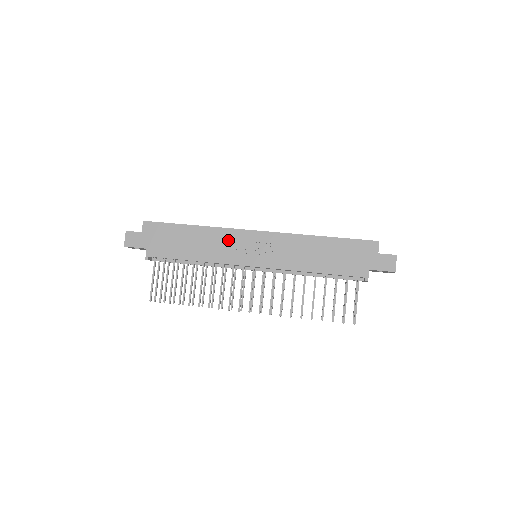
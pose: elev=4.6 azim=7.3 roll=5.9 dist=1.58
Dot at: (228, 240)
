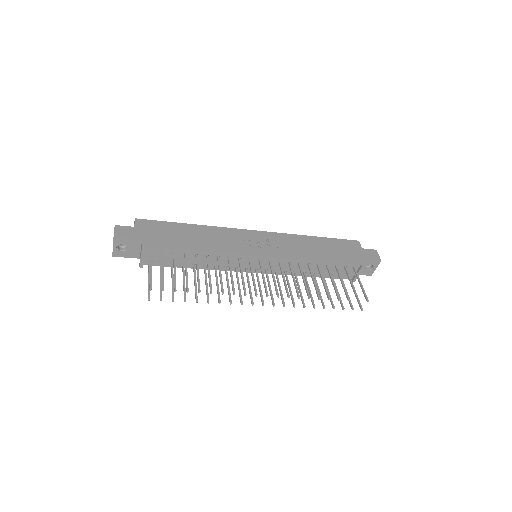
Dot at: (230, 236)
